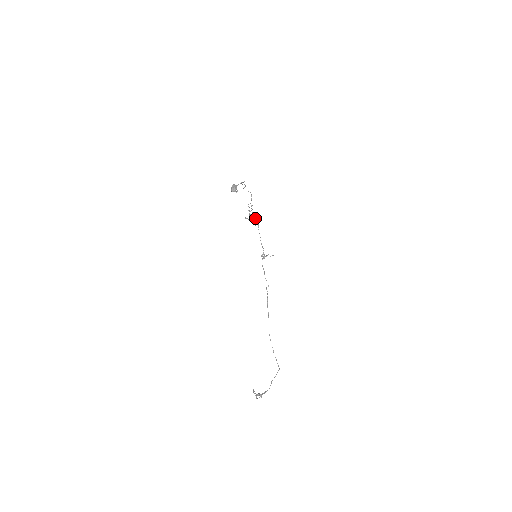
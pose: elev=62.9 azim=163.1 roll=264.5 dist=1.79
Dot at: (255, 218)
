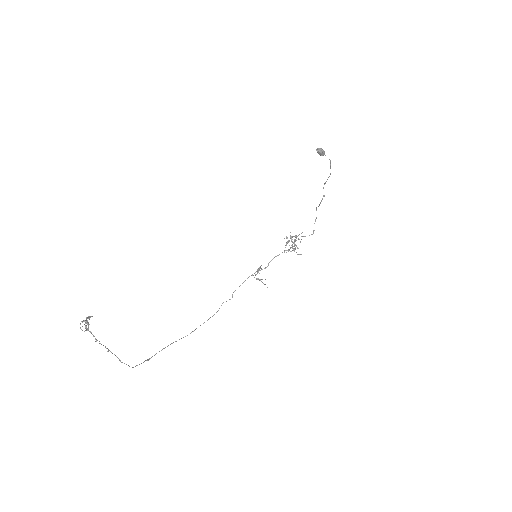
Dot at: occluded
